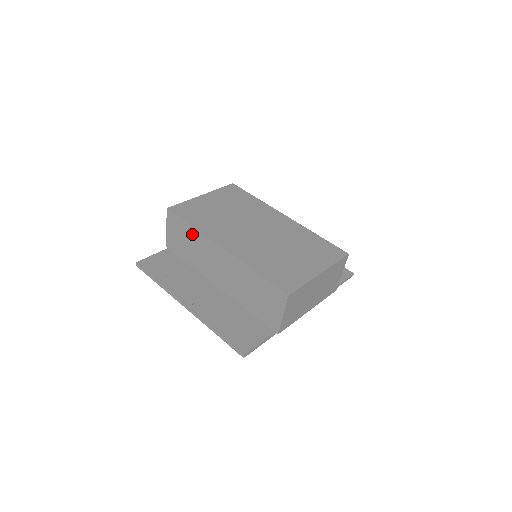
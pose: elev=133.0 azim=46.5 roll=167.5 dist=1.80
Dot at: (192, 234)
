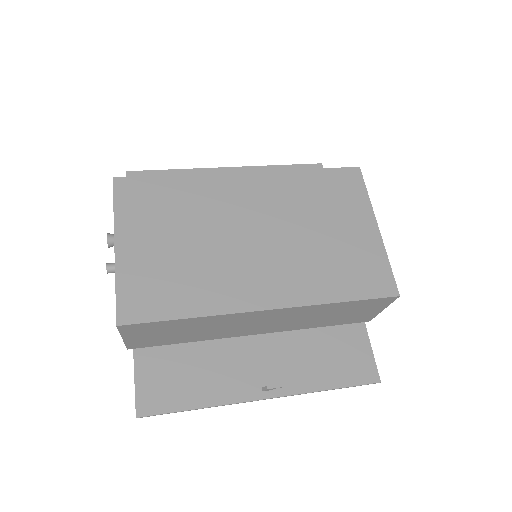
Dot at: (193, 323)
